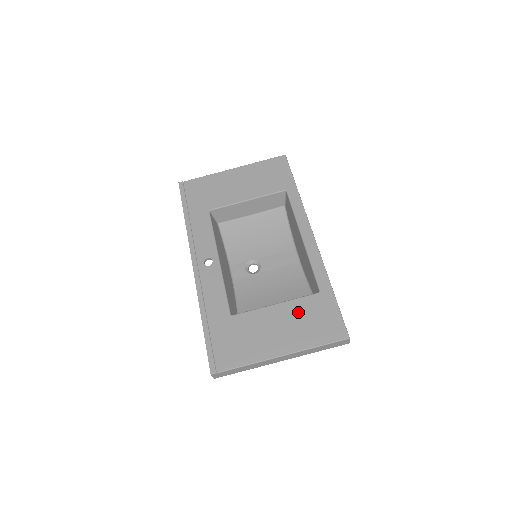
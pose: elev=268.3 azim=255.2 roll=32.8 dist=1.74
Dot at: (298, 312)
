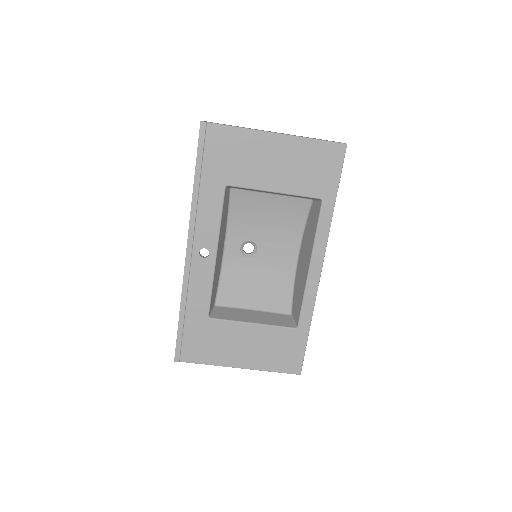
Dot at: (270, 339)
